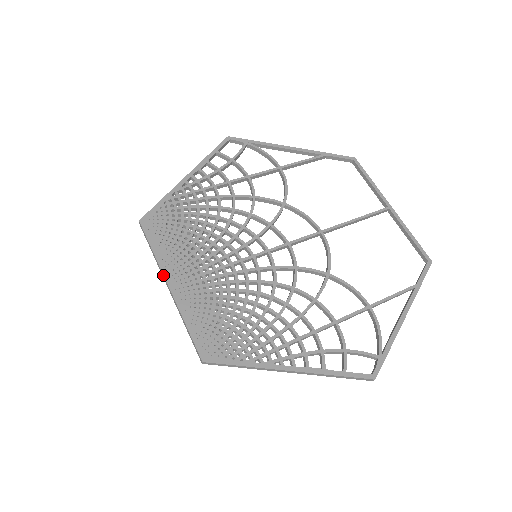
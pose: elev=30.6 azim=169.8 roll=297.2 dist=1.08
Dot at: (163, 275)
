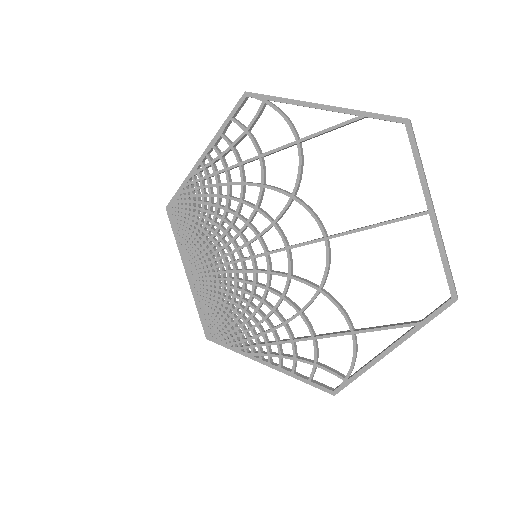
Dot at: (183, 264)
